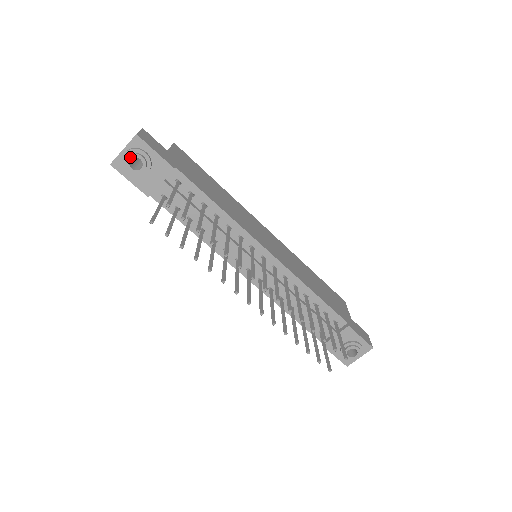
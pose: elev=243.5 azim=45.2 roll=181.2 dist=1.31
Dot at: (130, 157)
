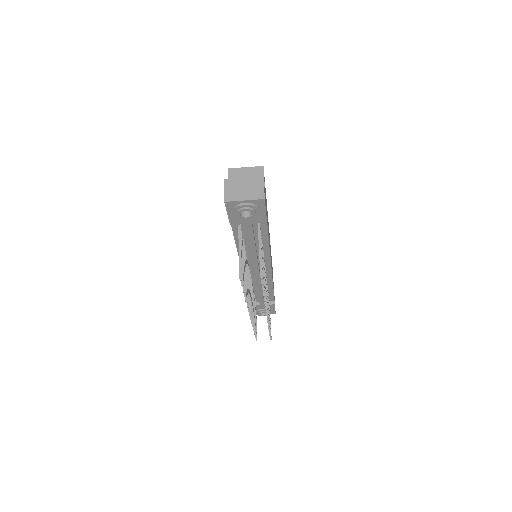
Dot at: (247, 210)
